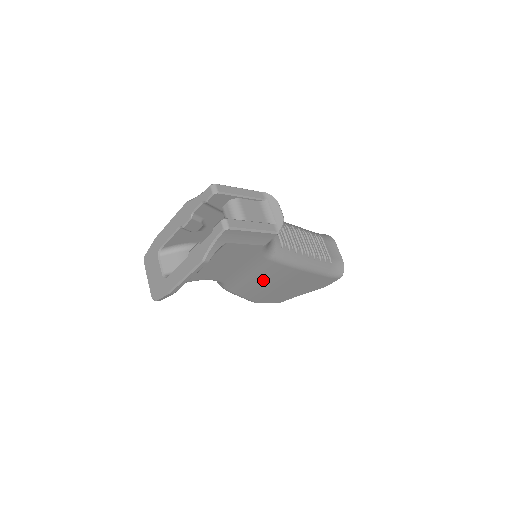
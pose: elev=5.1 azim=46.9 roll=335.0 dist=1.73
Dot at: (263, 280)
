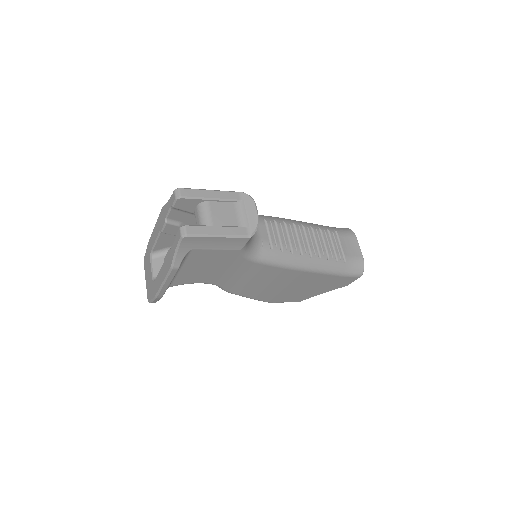
Dot at: (262, 282)
